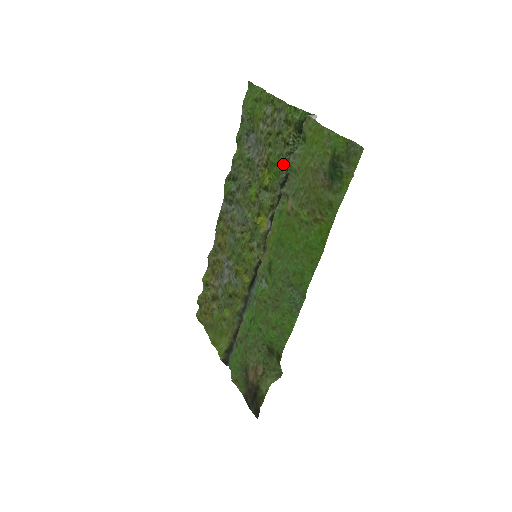
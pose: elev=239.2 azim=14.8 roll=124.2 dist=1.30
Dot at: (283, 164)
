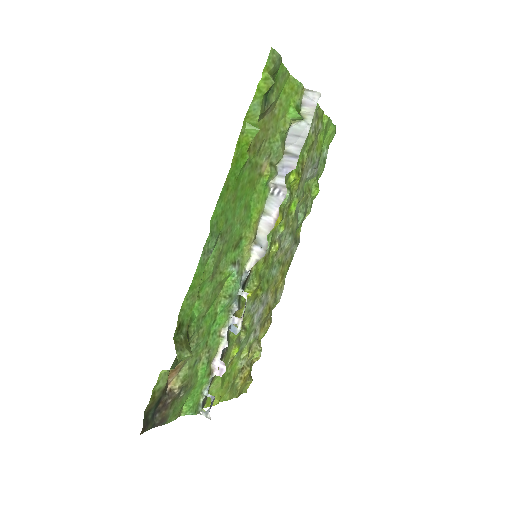
Dot at: occluded
